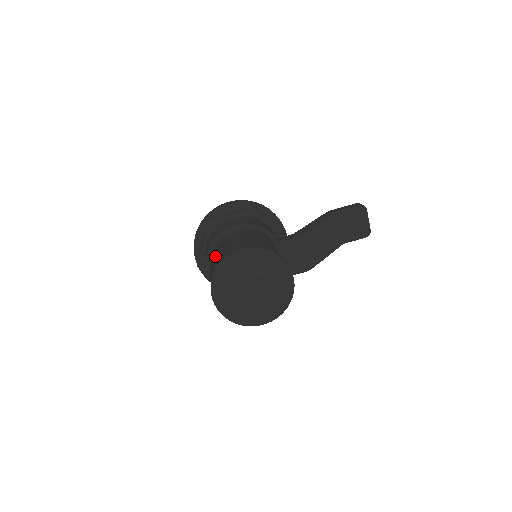
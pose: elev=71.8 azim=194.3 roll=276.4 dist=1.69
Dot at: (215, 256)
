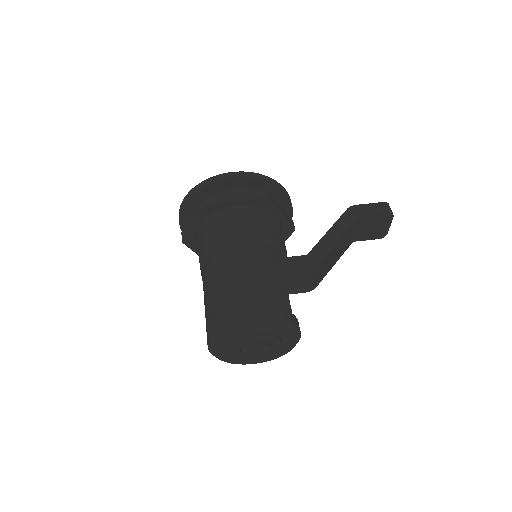
Dot at: (215, 288)
